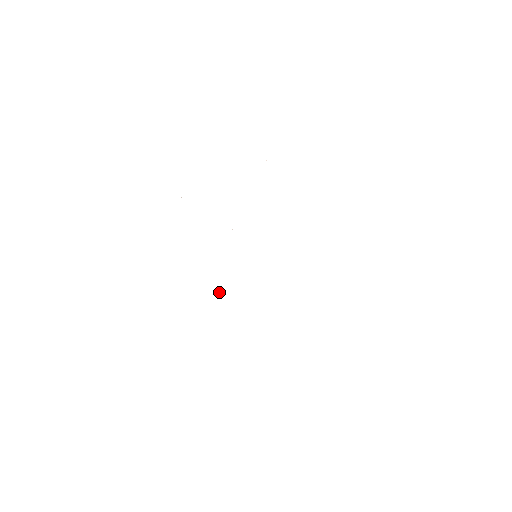
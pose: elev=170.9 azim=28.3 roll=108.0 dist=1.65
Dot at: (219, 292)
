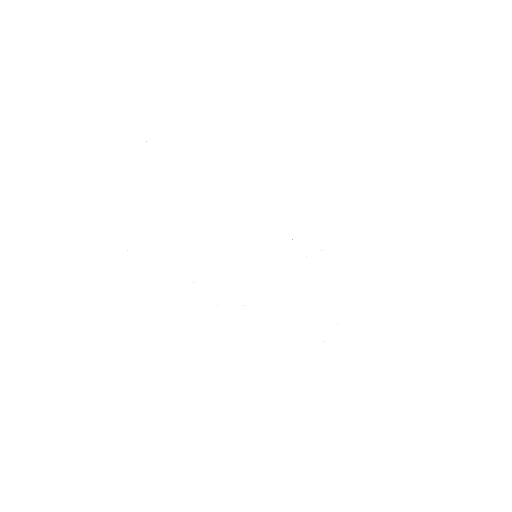
Dot at: occluded
